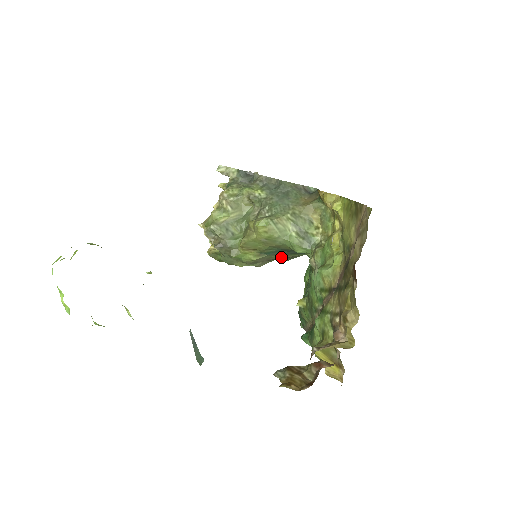
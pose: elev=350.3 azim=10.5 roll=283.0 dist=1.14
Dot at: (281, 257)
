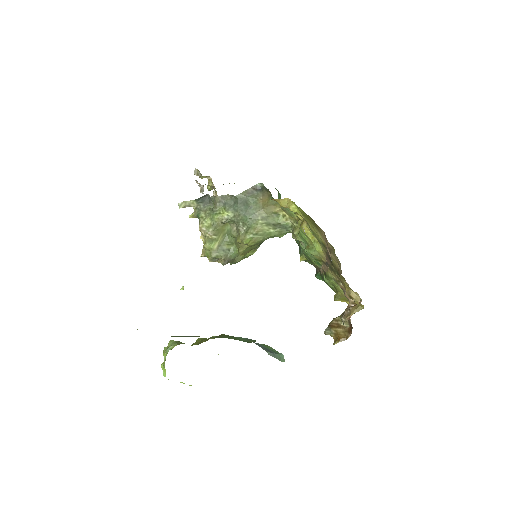
Dot at: occluded
